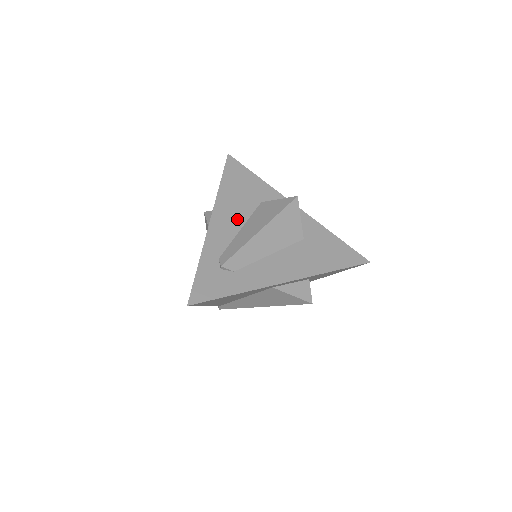
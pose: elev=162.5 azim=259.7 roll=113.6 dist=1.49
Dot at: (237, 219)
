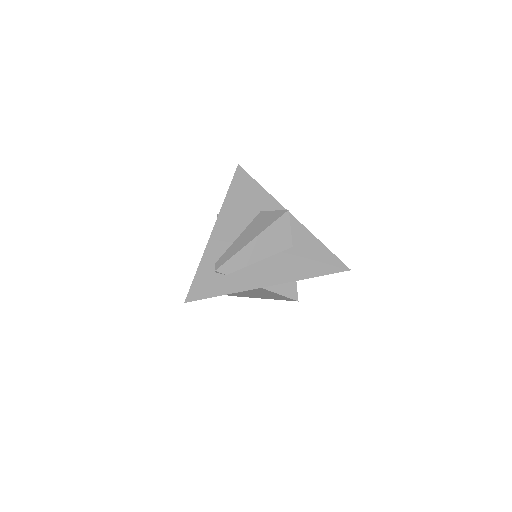
Dot at: (236, 227)
